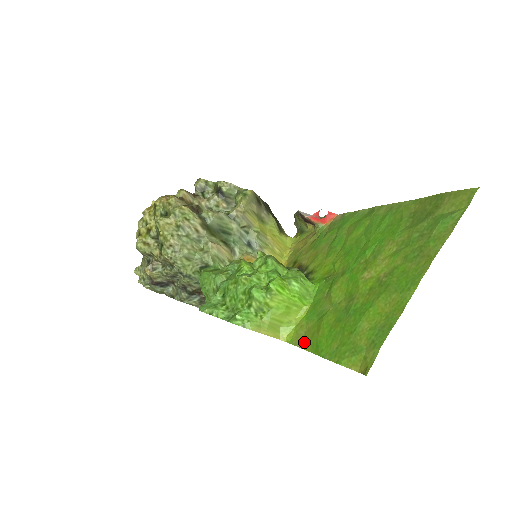
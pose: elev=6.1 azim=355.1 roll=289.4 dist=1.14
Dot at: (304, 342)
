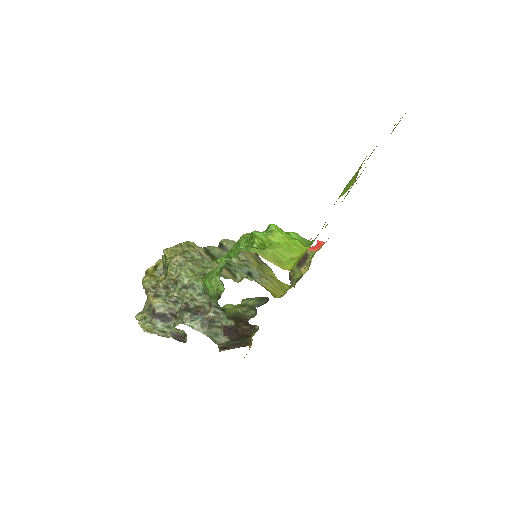
Dot at: occluded
